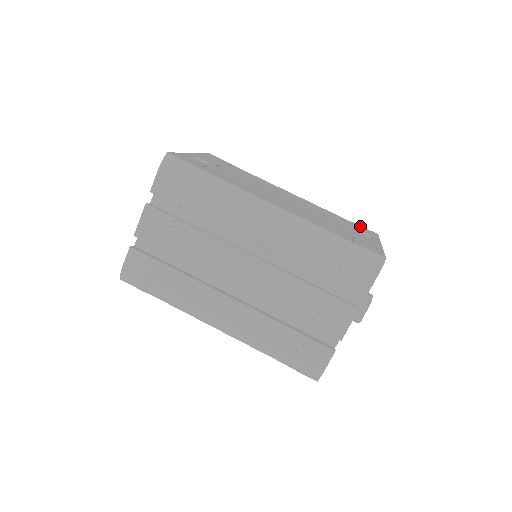
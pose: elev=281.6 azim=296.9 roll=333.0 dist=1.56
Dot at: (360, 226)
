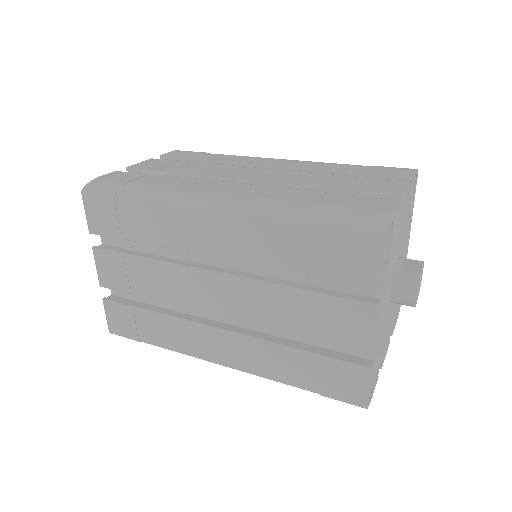
Dot at: occluded
